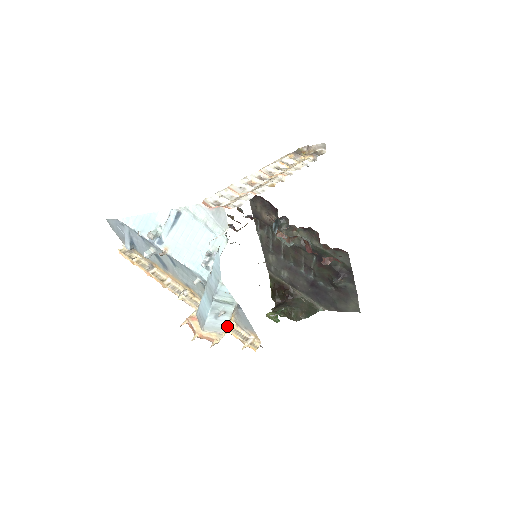
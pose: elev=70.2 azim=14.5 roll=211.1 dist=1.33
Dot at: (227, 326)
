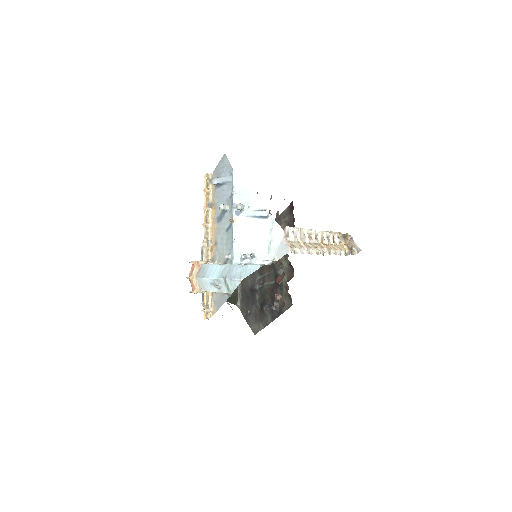
Dot at: occluded
